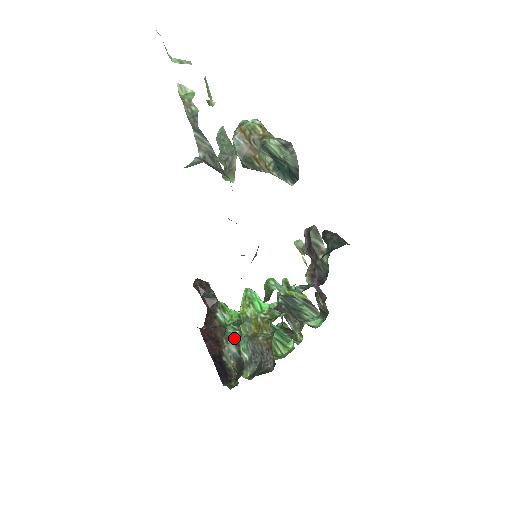
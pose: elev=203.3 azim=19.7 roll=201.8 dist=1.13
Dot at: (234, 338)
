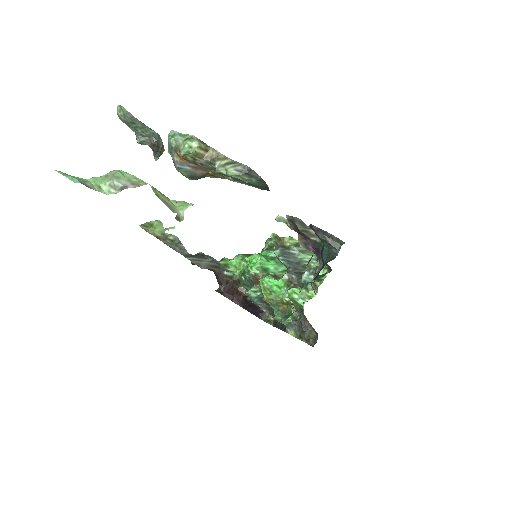
Dot at: (259, 300)
